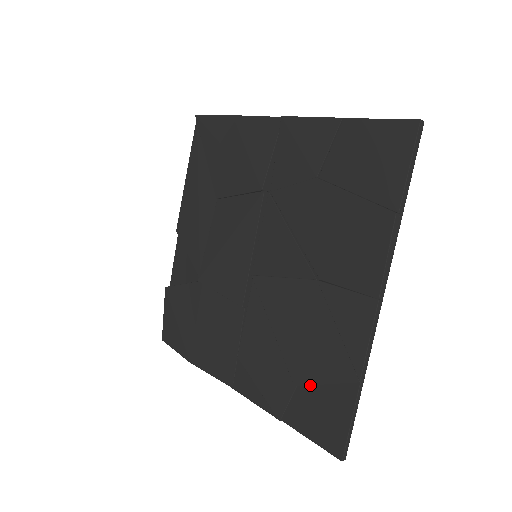
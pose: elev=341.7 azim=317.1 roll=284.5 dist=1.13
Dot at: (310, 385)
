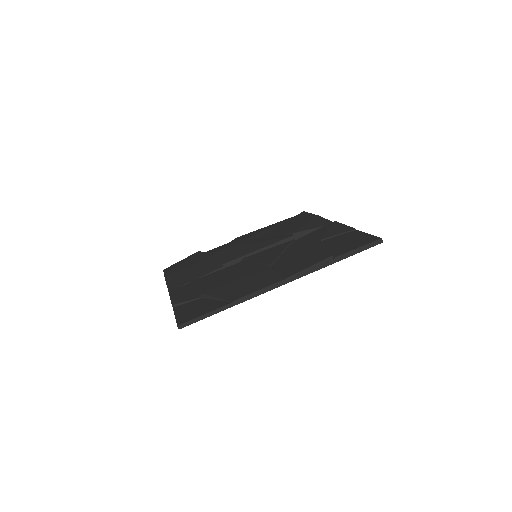
Dot at: (209, 296)
